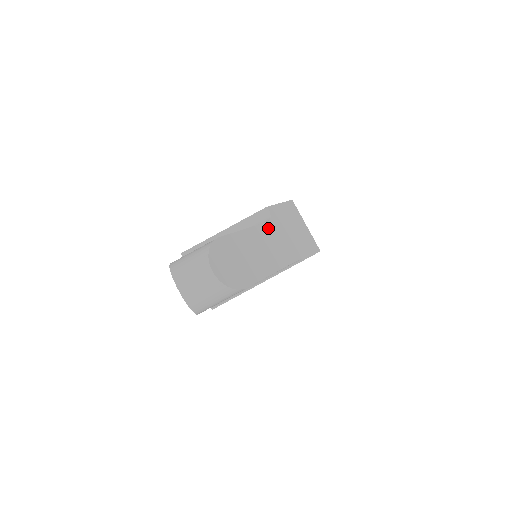
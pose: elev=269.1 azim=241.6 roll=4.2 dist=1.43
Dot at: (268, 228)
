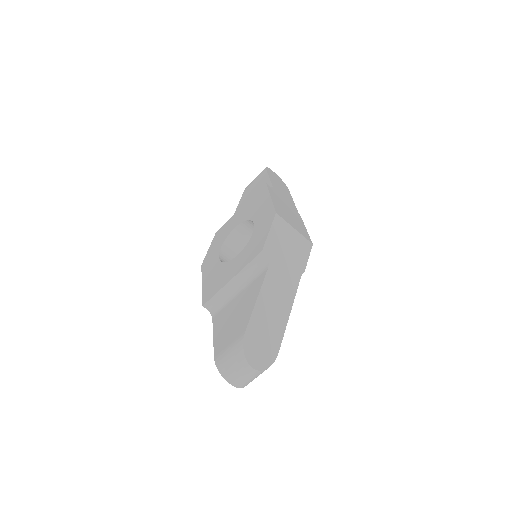
Dot at: (271, 274)
